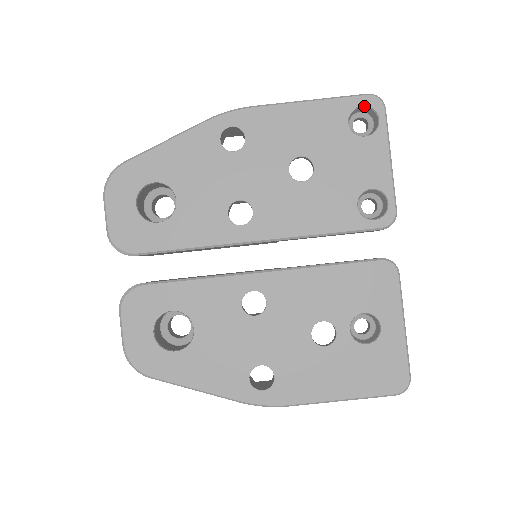
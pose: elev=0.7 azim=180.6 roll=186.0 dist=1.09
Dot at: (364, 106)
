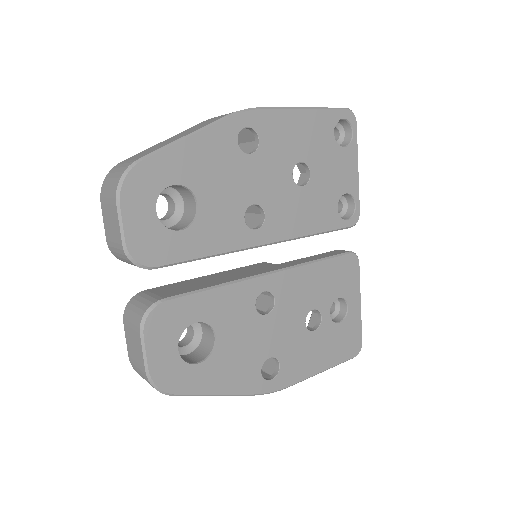
Dot at: (344, 119)
